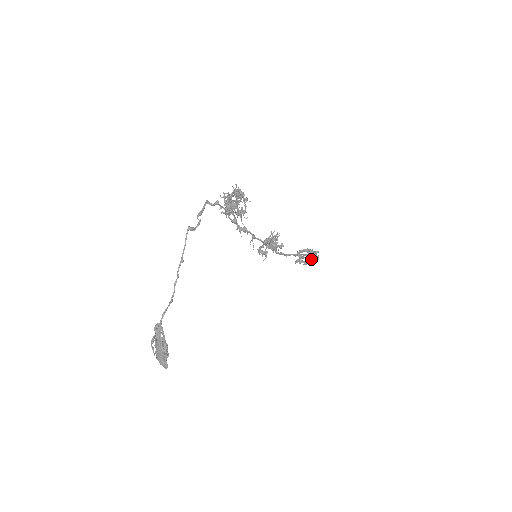
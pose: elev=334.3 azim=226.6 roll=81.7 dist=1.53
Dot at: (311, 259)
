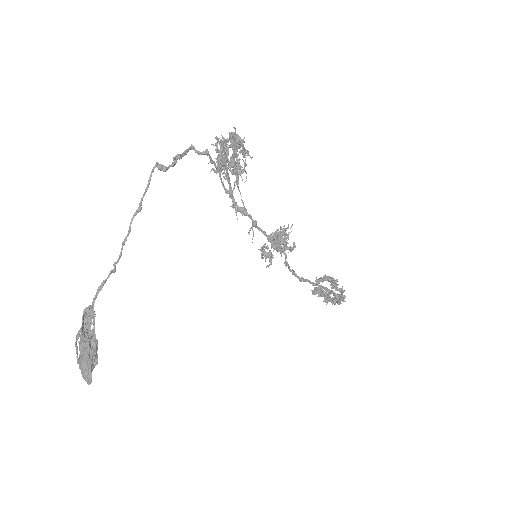
Dot at: (334, 298)
